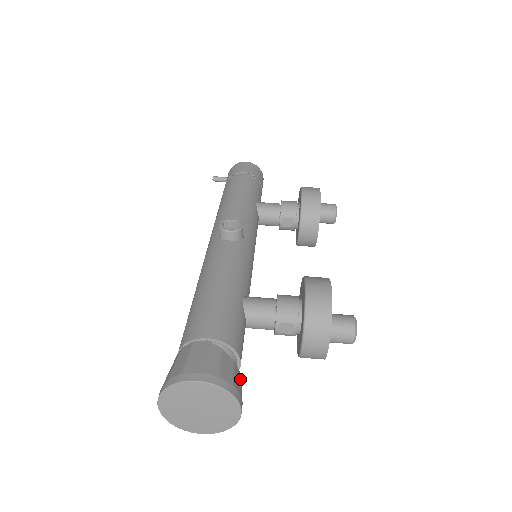
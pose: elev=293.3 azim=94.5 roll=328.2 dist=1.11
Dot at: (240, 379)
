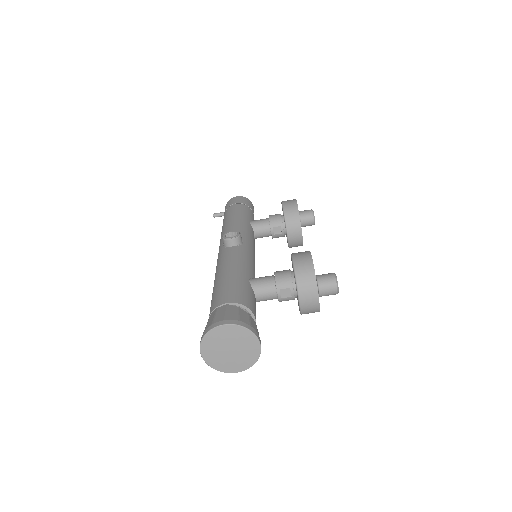
Dot at: (256, 325)
